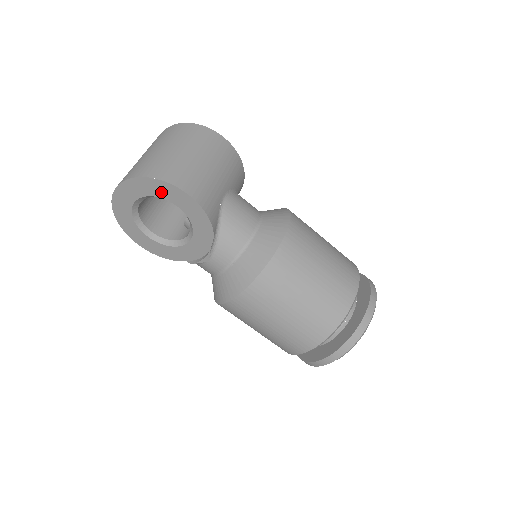
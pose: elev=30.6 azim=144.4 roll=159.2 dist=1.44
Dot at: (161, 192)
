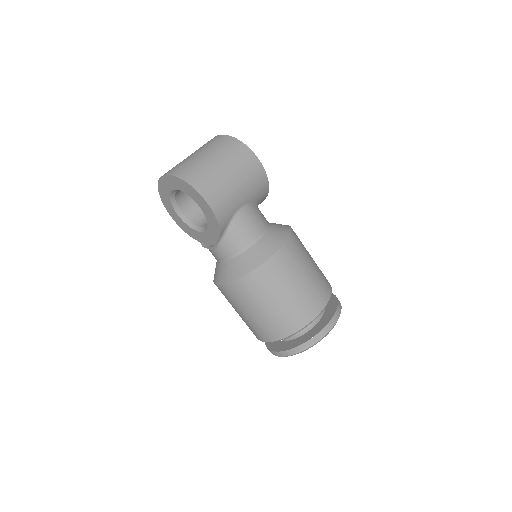
Dot at: (190, 193)
